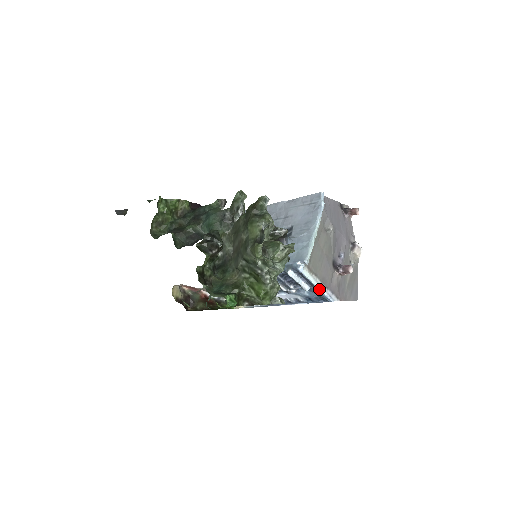
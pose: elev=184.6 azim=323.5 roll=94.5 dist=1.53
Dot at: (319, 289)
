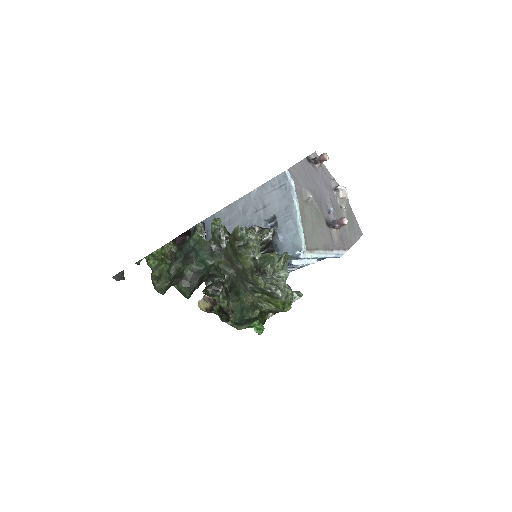
Dot at: (325, 257)
